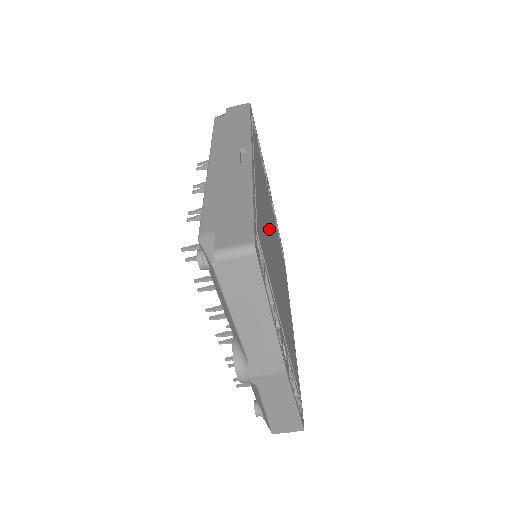
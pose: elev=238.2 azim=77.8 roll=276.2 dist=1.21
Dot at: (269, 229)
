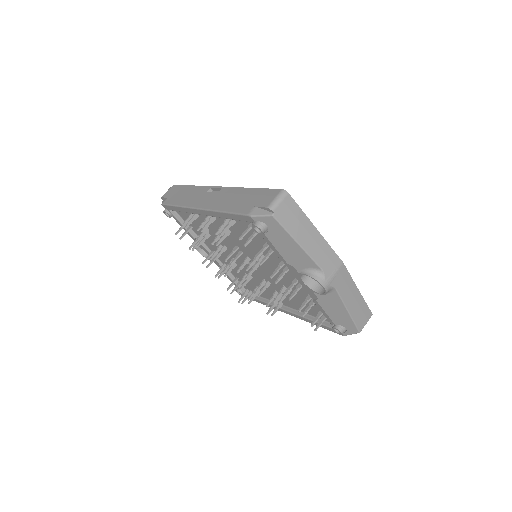
Dot at: occluded
